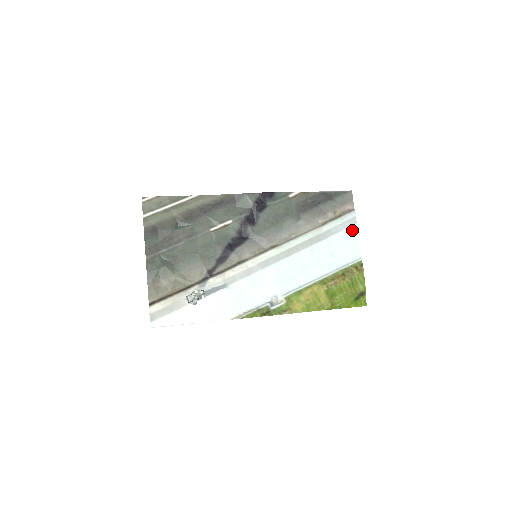
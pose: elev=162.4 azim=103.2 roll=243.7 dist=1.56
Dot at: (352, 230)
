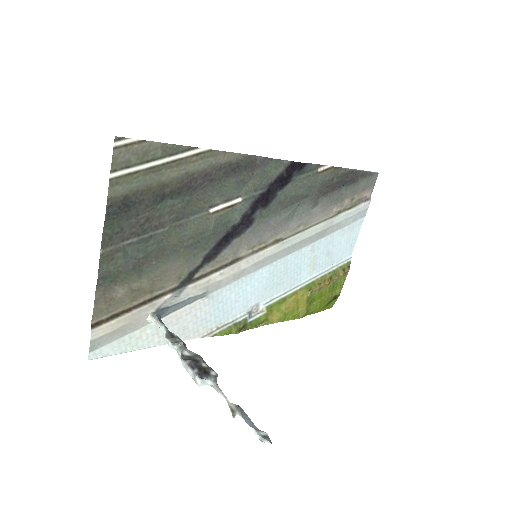
Dot at: (358, 224)
